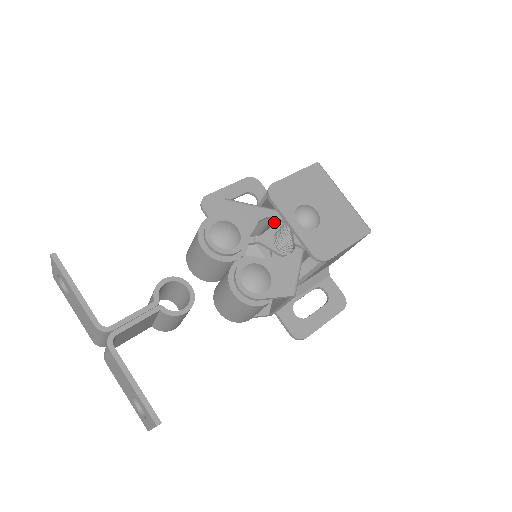
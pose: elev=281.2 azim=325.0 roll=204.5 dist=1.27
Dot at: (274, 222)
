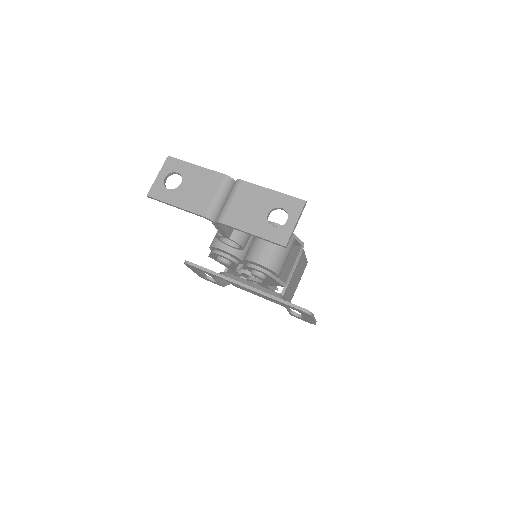
Dot at: occluded
